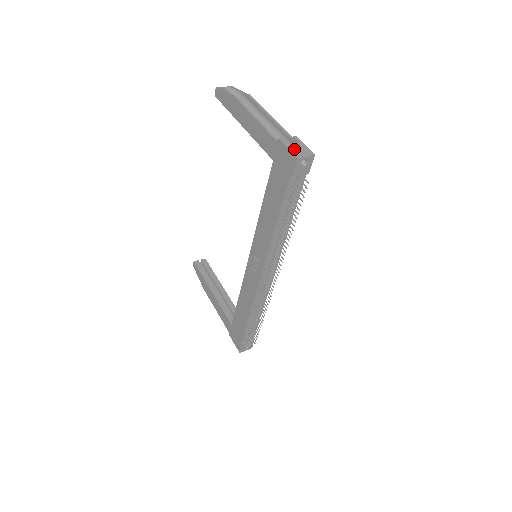
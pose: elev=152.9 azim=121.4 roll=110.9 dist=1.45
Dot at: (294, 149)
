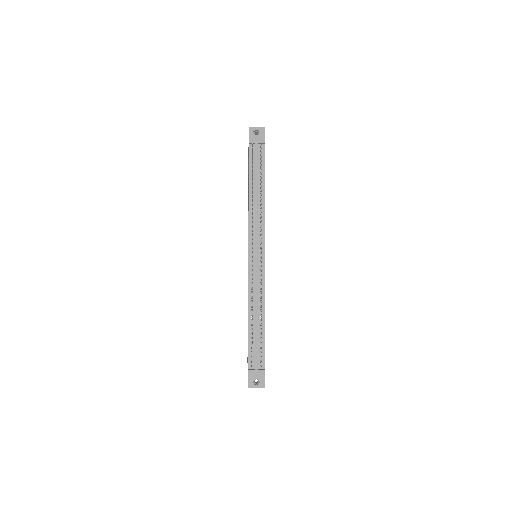
Dot at: occluded
